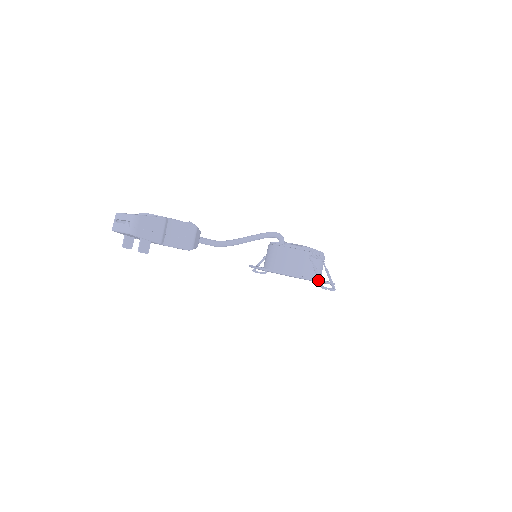
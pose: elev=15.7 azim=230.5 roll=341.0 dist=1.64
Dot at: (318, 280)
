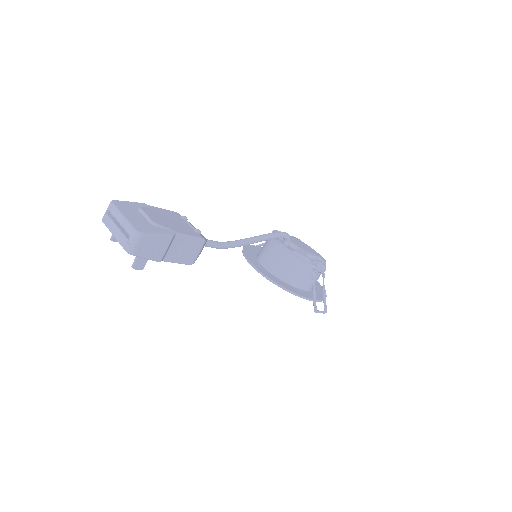
Dot at: (313, 302)
